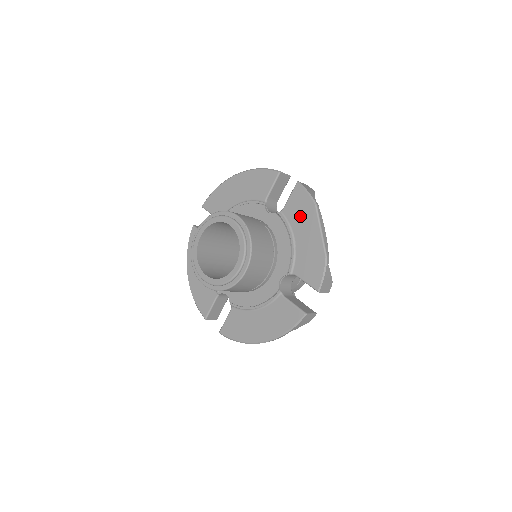
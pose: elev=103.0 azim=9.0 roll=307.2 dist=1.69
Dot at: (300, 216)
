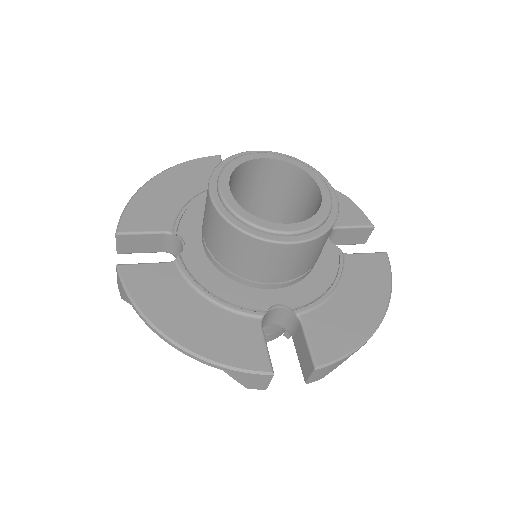
Dot at: occluded
